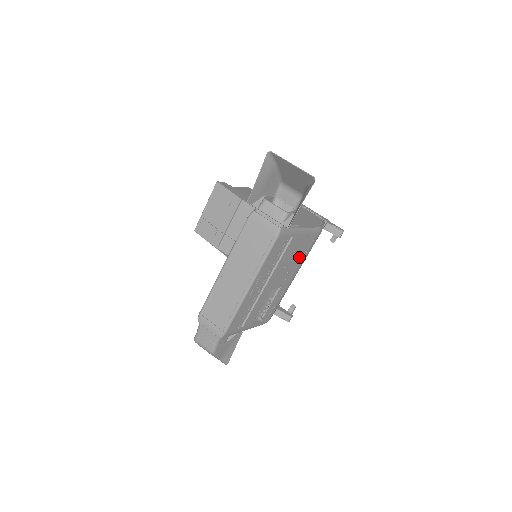
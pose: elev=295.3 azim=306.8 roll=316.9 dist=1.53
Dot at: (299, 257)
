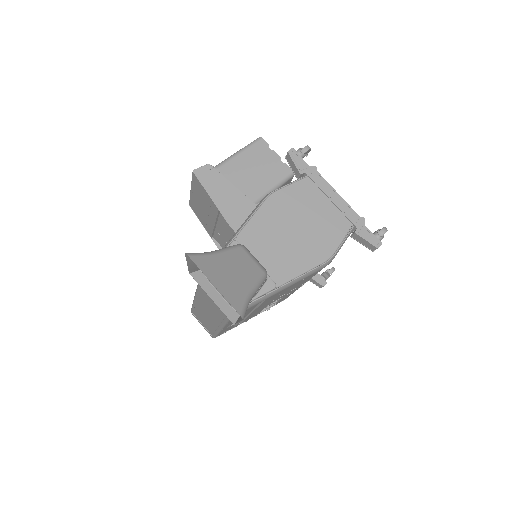
Dot at: (299, 284)
